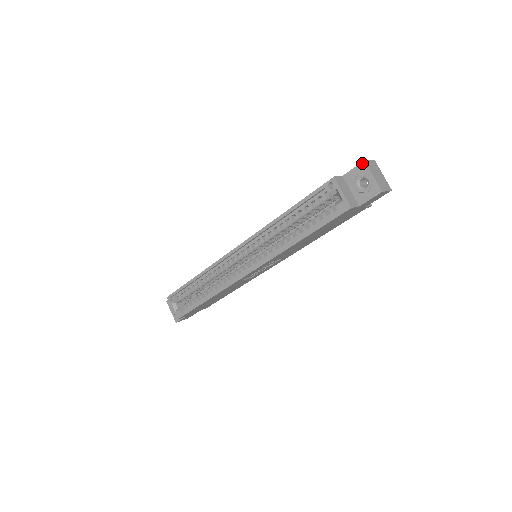
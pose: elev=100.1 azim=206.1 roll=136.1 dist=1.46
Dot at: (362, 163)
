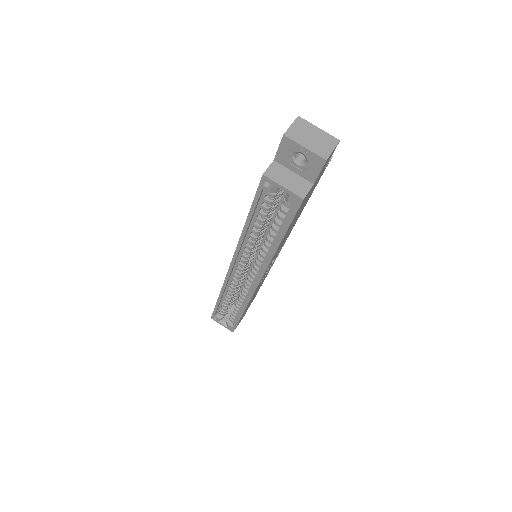
Dot at: (283, 139)
